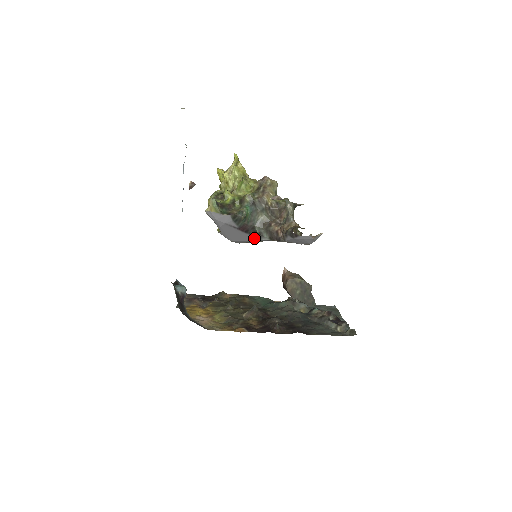
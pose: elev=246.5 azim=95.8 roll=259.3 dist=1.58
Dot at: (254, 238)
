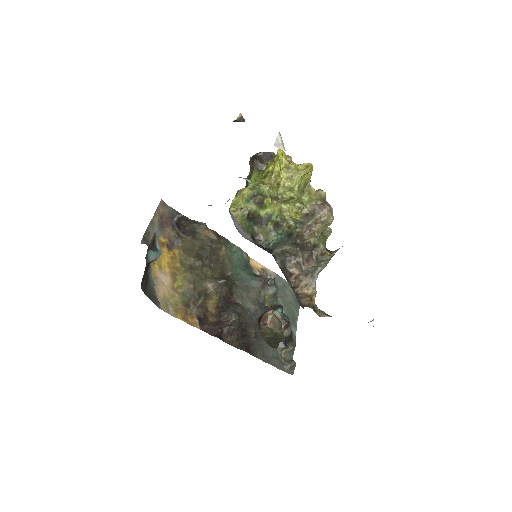
Dot at: occluded
